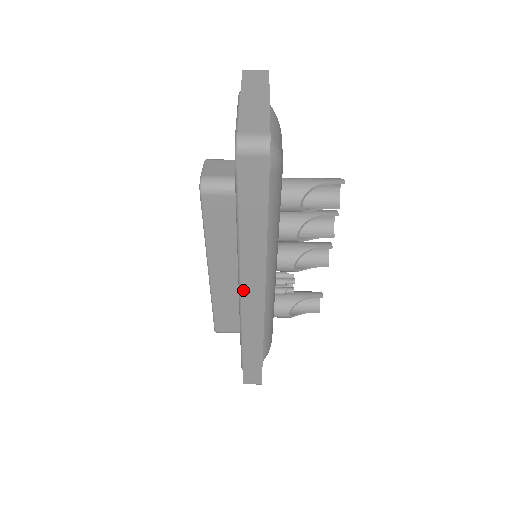
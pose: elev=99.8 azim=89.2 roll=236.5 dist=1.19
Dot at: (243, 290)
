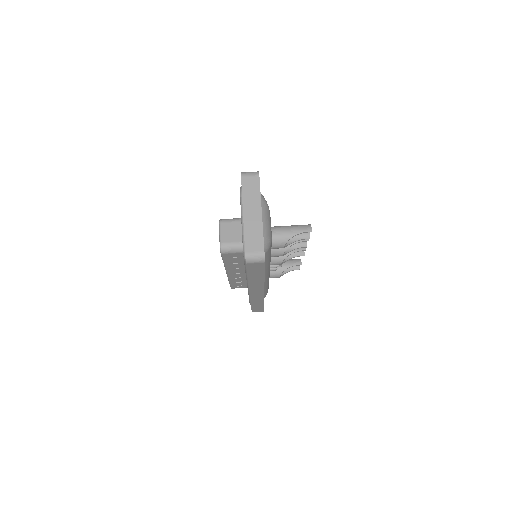
Dot at: (251, 291)
